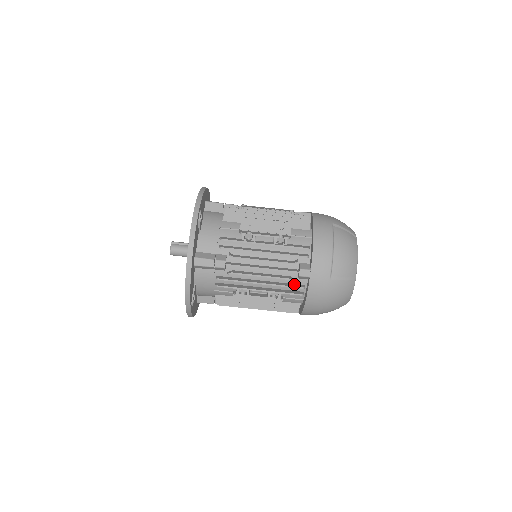
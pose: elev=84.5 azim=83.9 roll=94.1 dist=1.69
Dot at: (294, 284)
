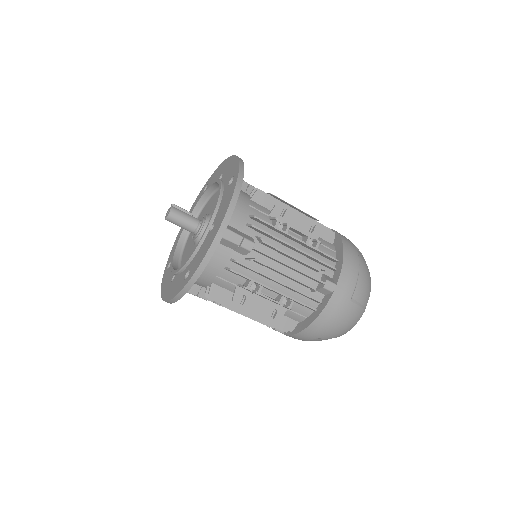
Dot at: occluded
